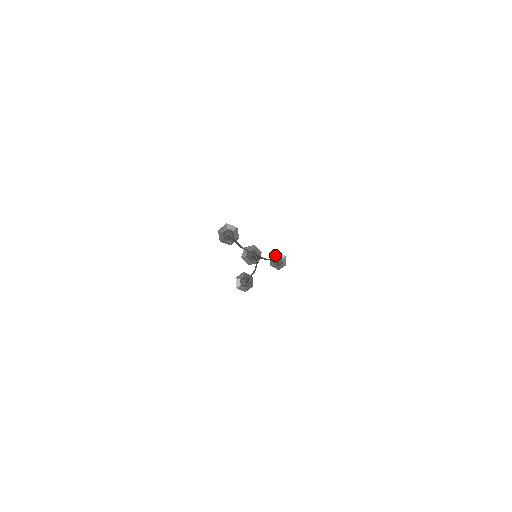
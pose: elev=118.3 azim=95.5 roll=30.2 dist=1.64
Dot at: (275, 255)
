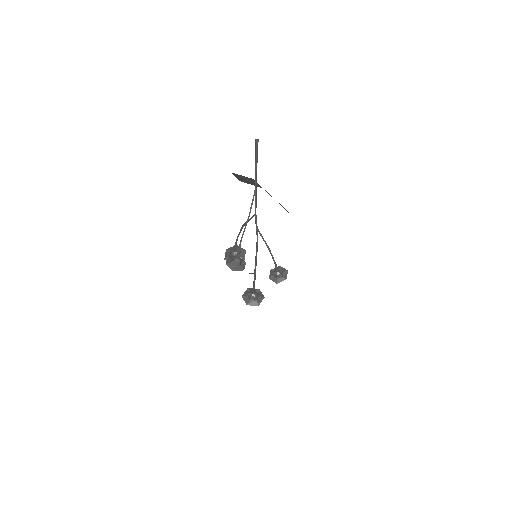
Dot at: occluded
